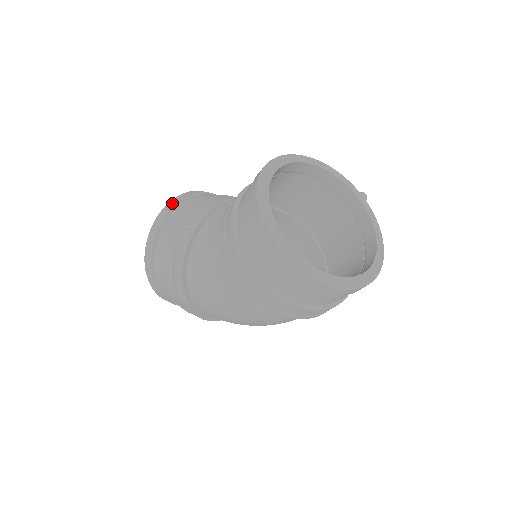
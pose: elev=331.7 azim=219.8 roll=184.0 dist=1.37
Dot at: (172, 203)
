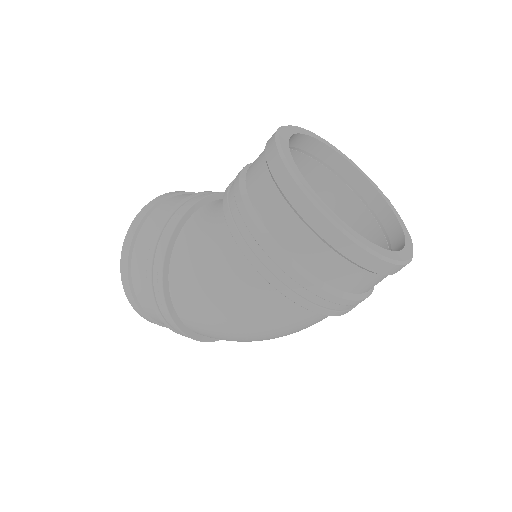
Dot at: (168, 193)
